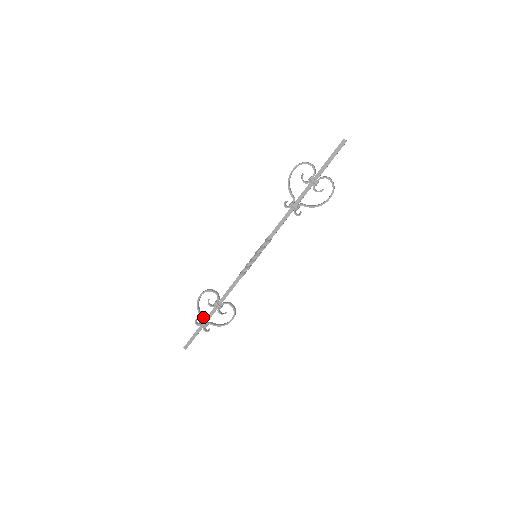
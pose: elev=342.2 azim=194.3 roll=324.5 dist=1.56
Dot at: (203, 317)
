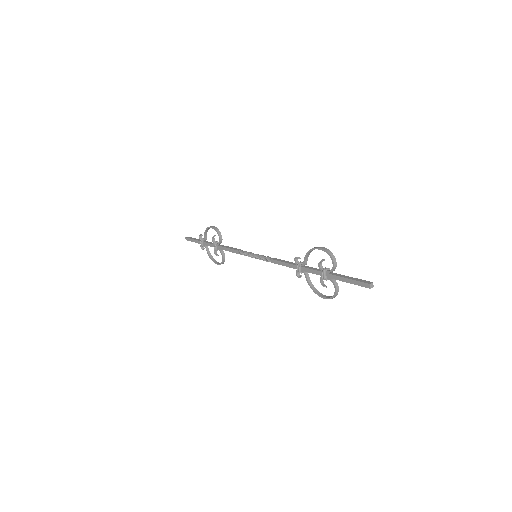
Dot at: (205, 239)
